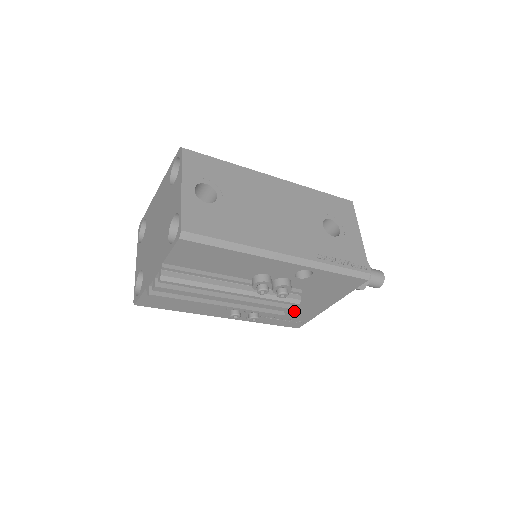
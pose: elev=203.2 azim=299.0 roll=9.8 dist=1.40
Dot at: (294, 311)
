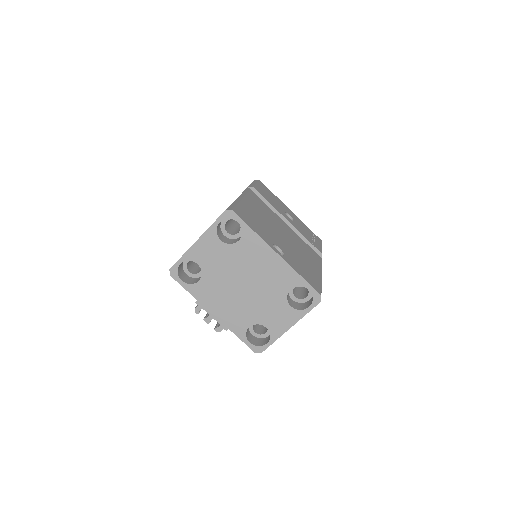
Dot at: occluded
